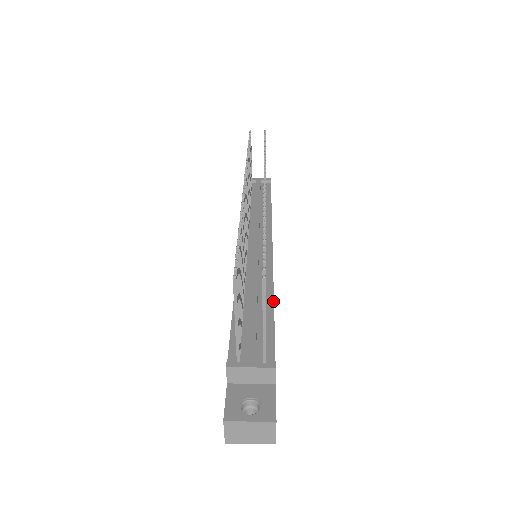
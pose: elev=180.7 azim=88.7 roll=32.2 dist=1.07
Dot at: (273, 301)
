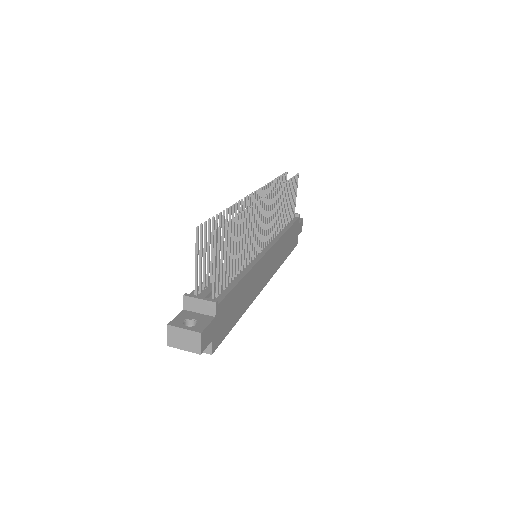
Dot at: (244, 275)
